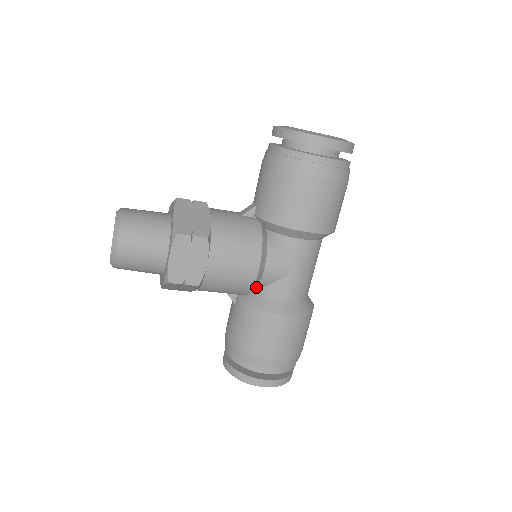
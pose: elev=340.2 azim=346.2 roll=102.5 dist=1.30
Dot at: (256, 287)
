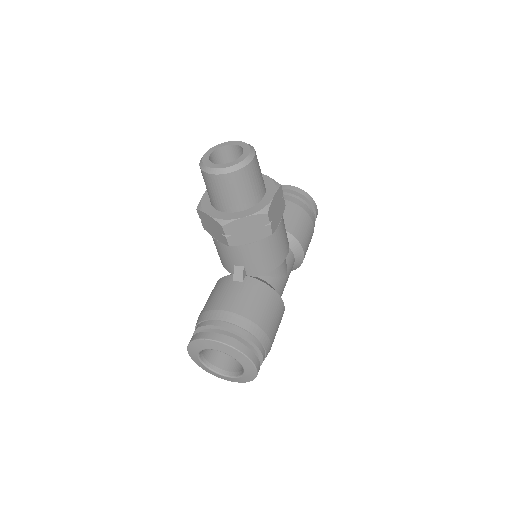
Dot at: (266, 274)
